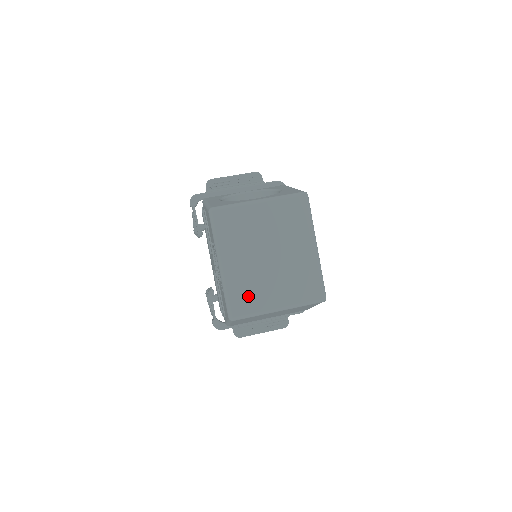
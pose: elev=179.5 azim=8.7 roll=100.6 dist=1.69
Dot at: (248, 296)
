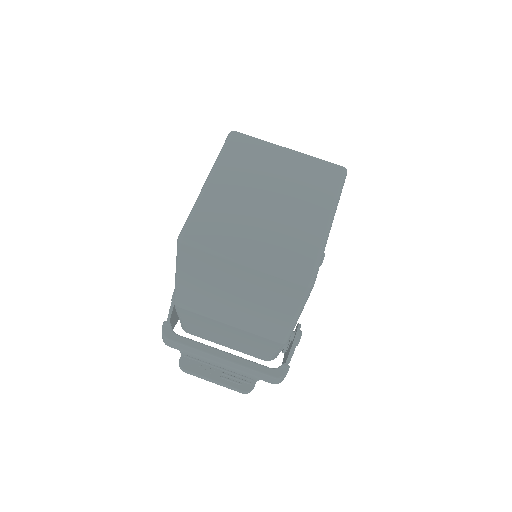
Dot at: (217, 226)
